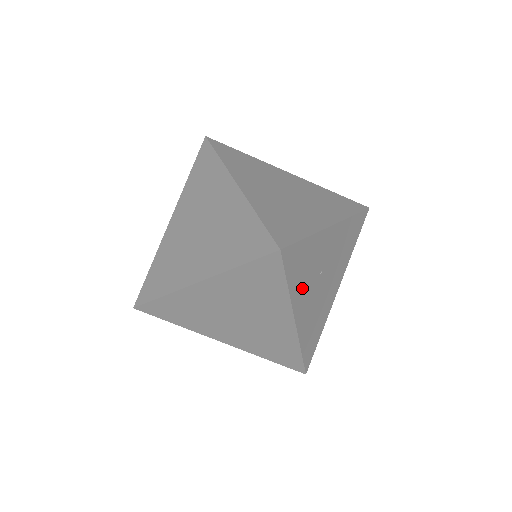
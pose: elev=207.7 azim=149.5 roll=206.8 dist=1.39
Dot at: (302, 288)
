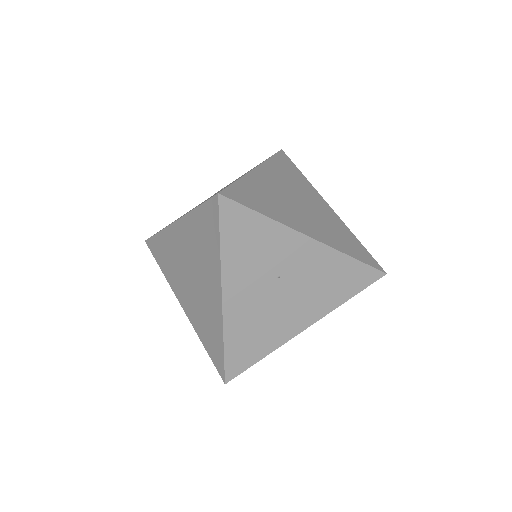
Dot at: (243, 267)
